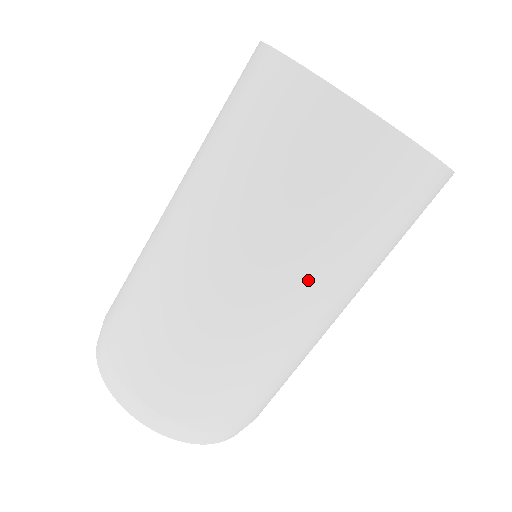
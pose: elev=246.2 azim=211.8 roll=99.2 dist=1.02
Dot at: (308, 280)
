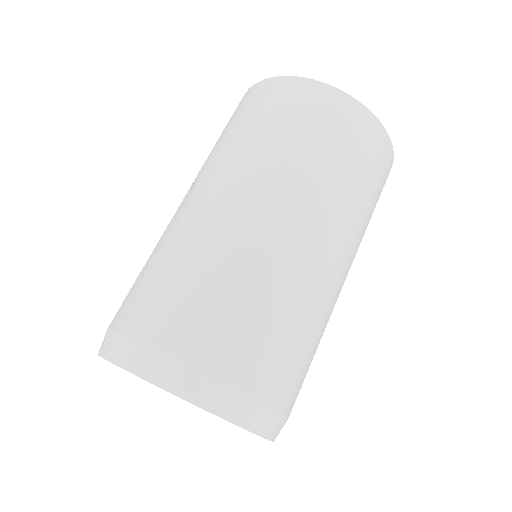
Dot at: (341, 225)
